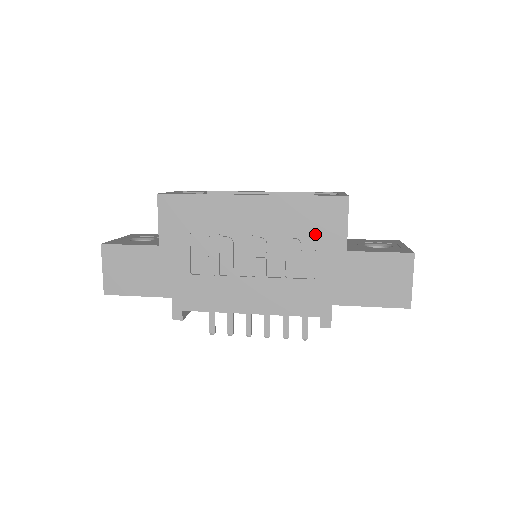
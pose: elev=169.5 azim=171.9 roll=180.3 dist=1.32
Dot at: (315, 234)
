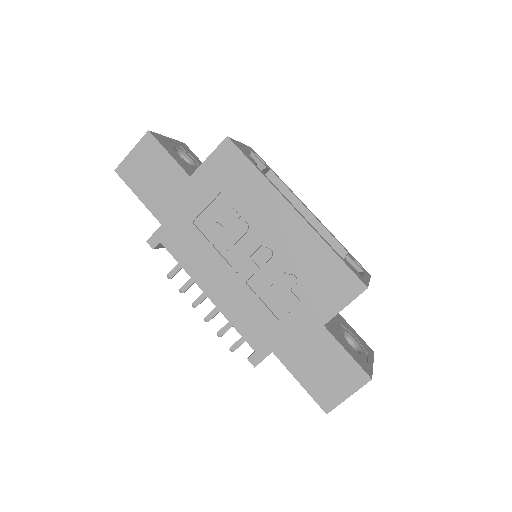
Dot at: (313, 289)
